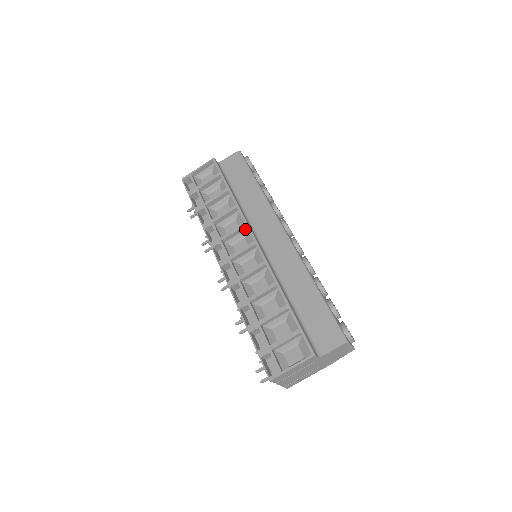
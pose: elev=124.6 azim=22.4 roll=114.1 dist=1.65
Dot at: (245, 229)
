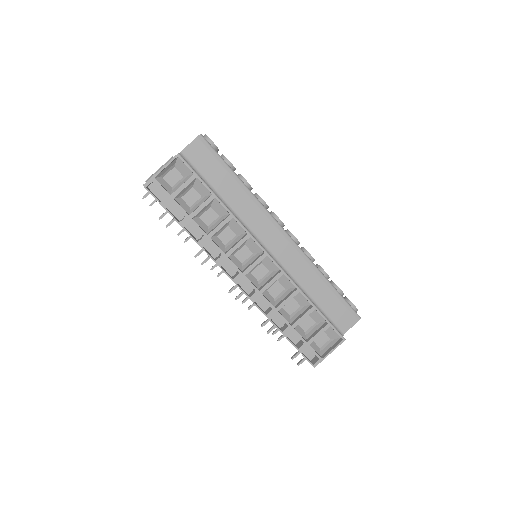
Dot at: occluded
